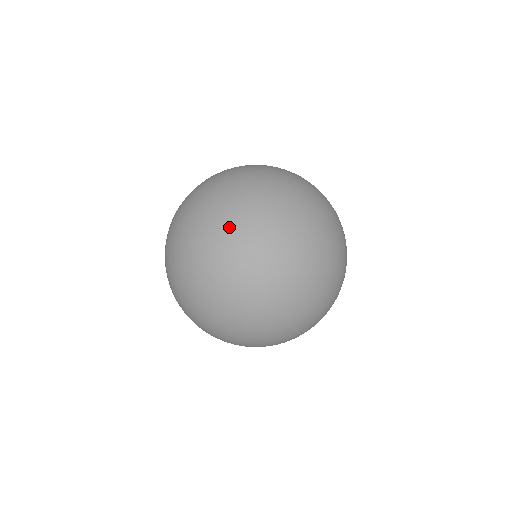
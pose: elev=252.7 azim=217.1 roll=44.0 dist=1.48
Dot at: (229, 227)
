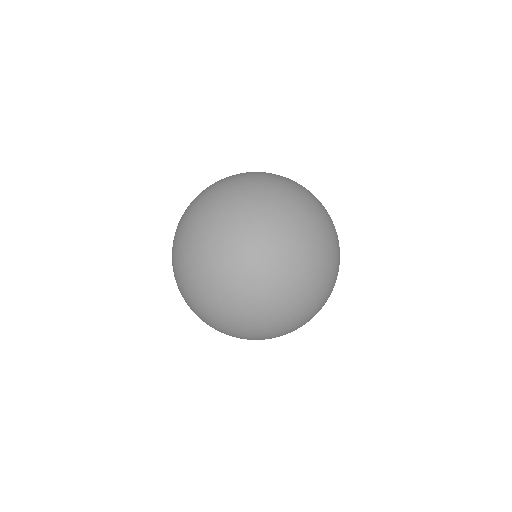
Dot at: (260, 206)
